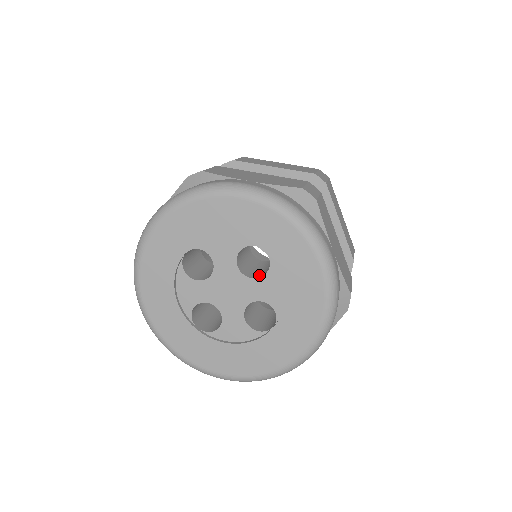
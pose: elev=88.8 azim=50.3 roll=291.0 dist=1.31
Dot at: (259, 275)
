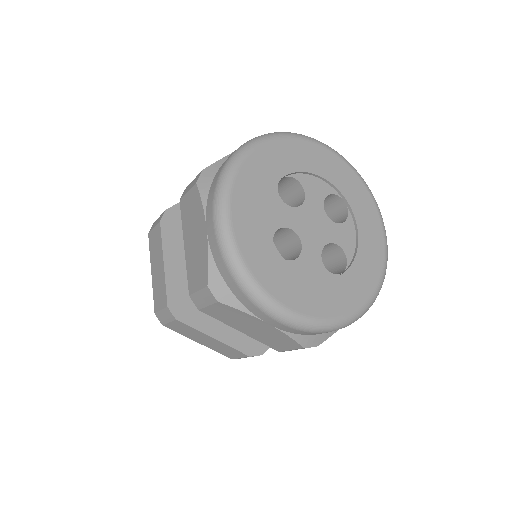
Dot at: occluded
